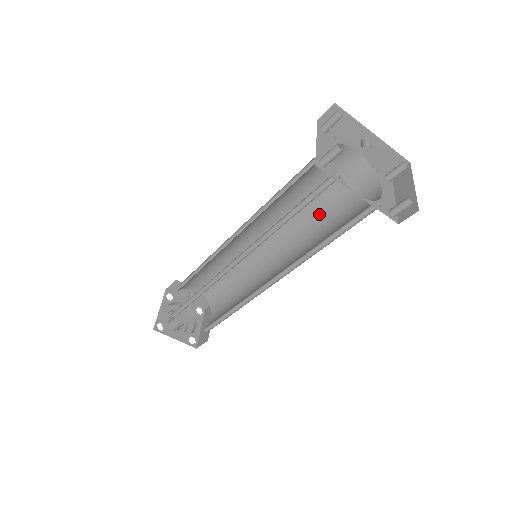
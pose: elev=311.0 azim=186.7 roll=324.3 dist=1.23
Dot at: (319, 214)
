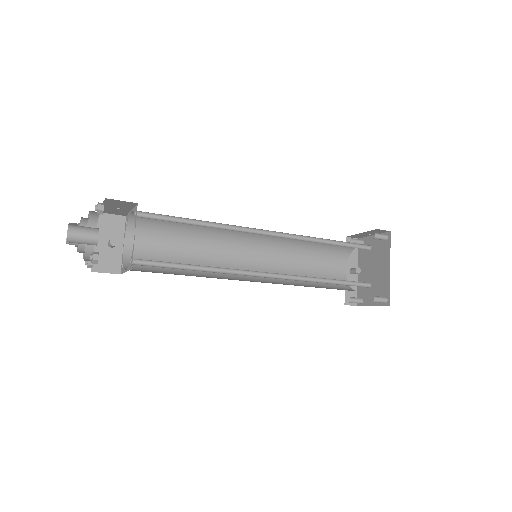
Dot at: (303, 281)
